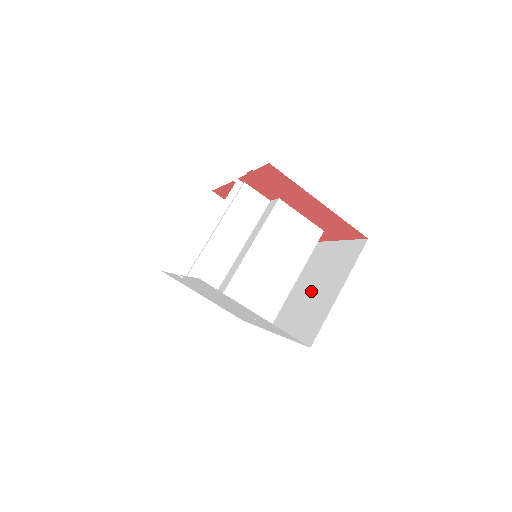
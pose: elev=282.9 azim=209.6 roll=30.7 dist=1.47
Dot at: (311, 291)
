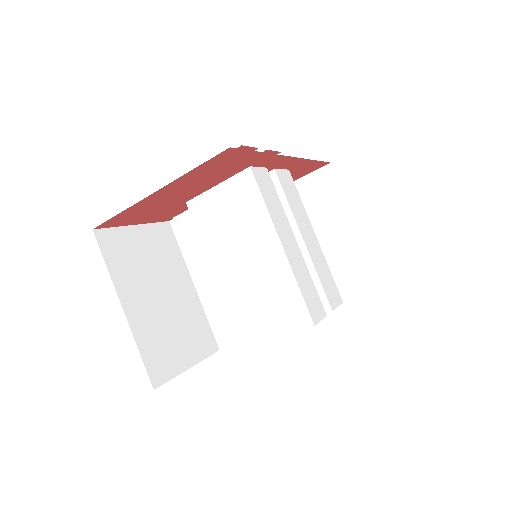
Dot at: occluded
